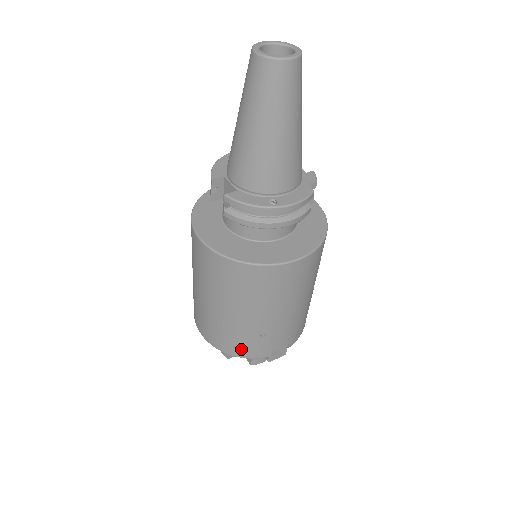
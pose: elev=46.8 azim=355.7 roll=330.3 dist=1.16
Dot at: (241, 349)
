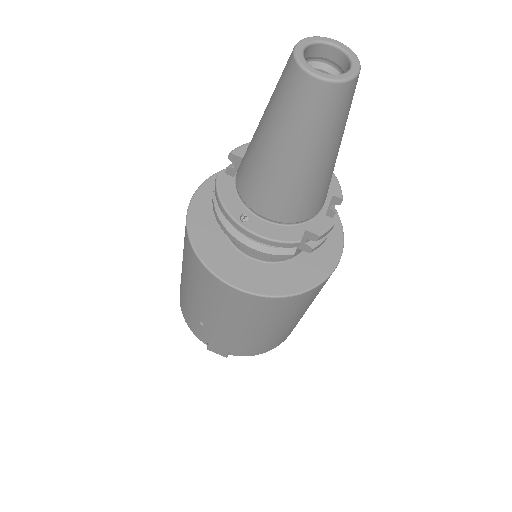
Dot at: (187, 317)
